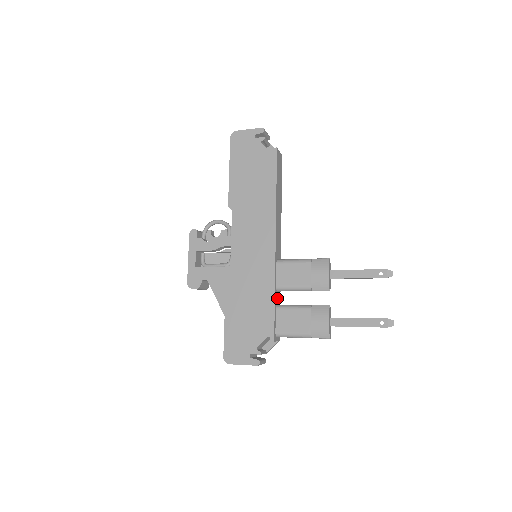
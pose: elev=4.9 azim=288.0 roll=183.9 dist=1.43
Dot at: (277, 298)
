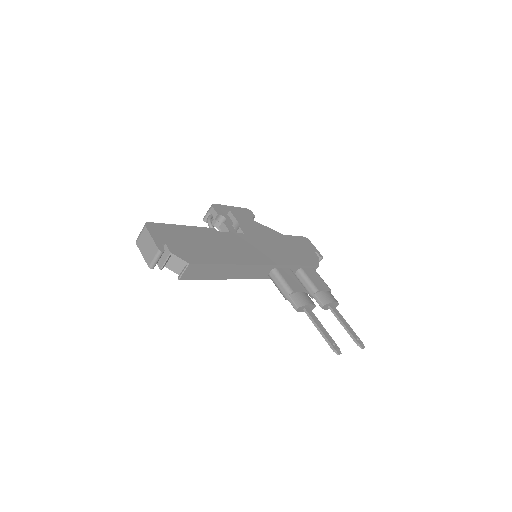
Dot at: occluded
